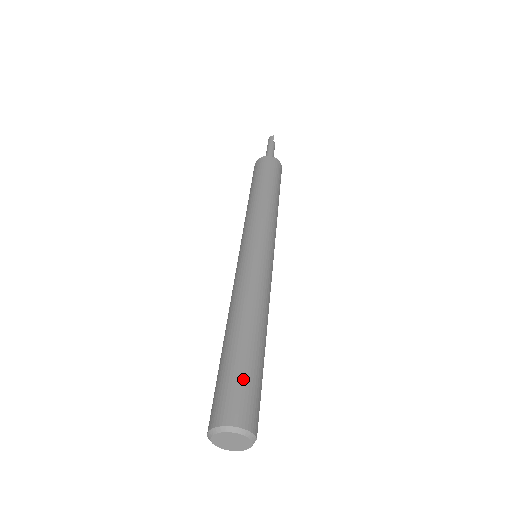
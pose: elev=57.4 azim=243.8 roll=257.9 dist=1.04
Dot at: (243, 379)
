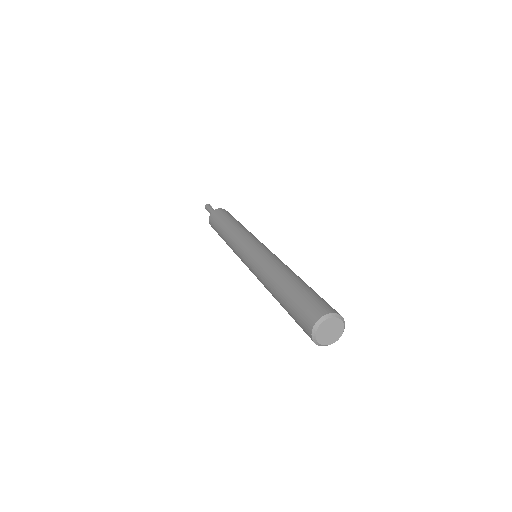
Dot at: occluded
